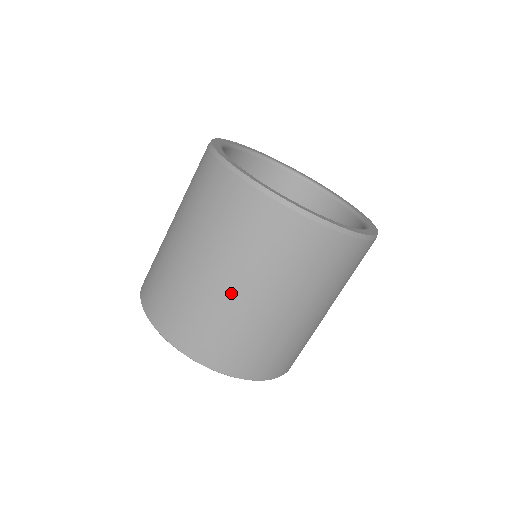
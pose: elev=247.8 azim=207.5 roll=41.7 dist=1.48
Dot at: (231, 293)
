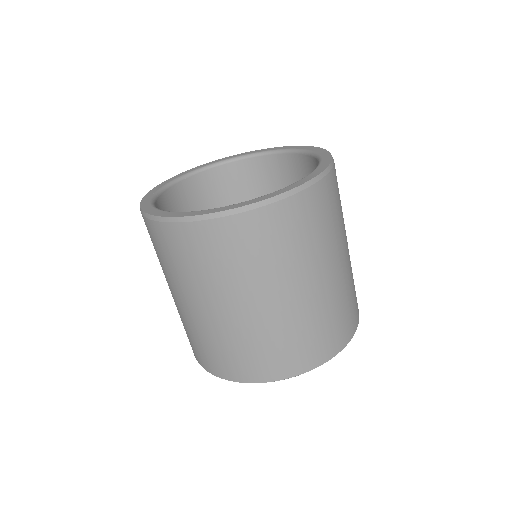
Dot at: (182, 307)
